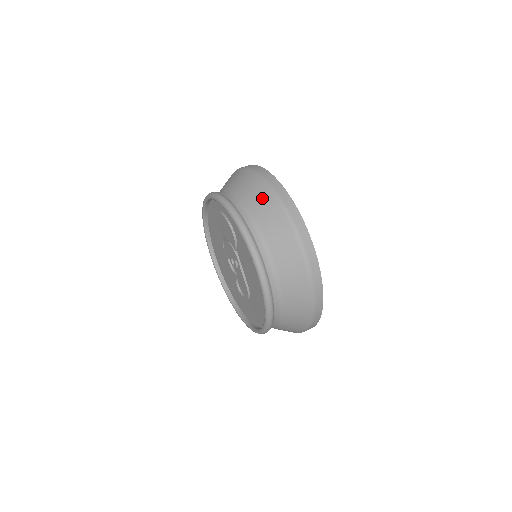
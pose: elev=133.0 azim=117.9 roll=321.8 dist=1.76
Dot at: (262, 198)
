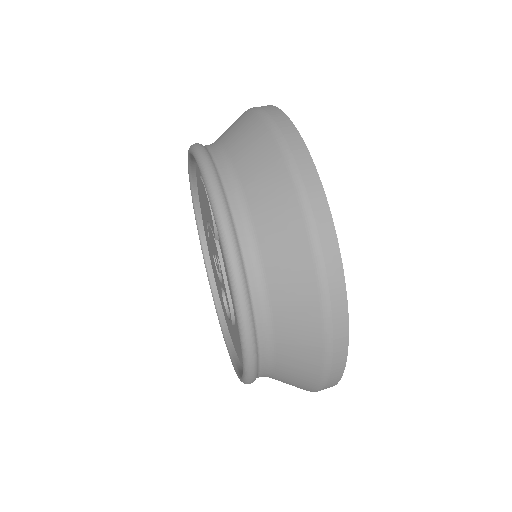
Dot at: (257, 146)
